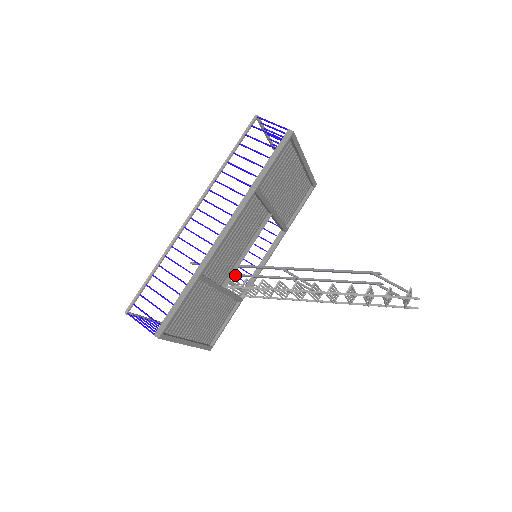
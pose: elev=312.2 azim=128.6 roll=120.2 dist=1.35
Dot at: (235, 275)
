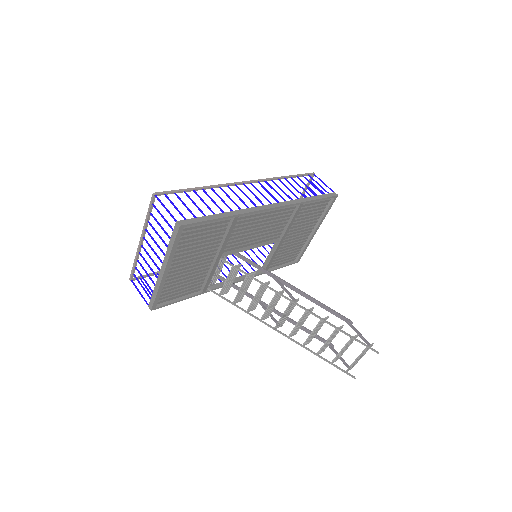
Dot at: occluded
